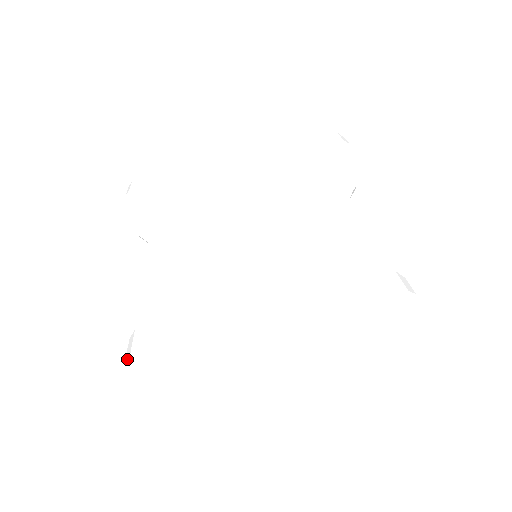
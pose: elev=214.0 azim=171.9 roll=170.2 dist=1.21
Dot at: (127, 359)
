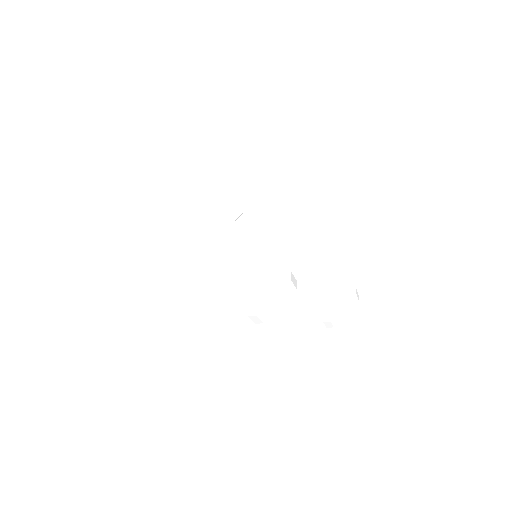
Dot at: occluded
